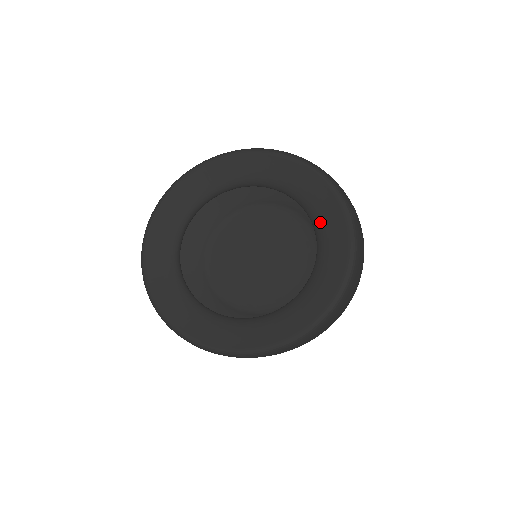
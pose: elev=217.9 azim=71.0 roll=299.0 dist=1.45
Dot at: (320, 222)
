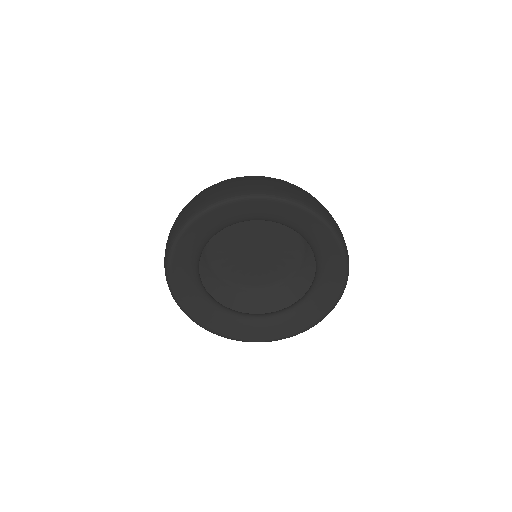
Dot at: (324, 274)
